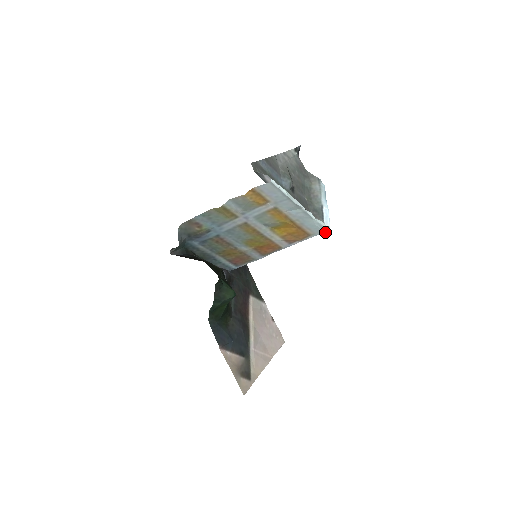
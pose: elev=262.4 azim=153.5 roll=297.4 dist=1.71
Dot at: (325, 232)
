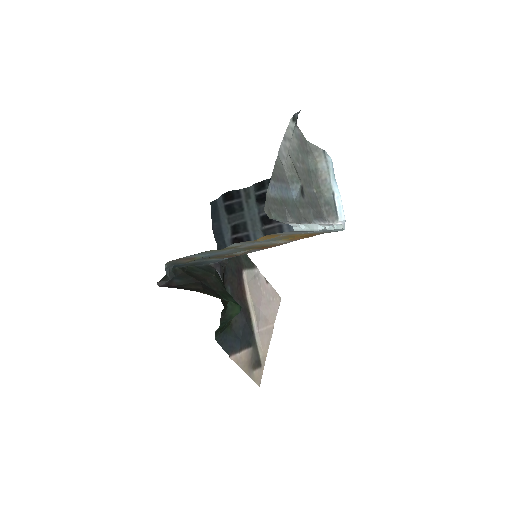
Dot at: (341, 230)
